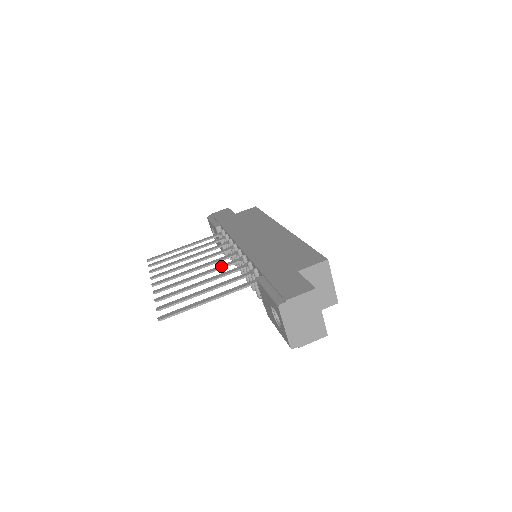
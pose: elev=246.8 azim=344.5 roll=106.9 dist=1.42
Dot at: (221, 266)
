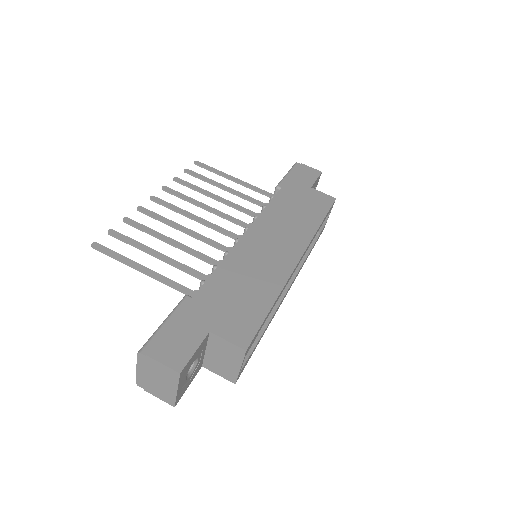
Dot at: (207, 240)
